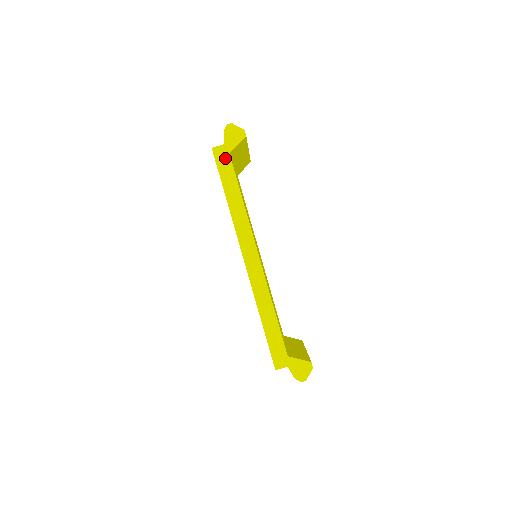
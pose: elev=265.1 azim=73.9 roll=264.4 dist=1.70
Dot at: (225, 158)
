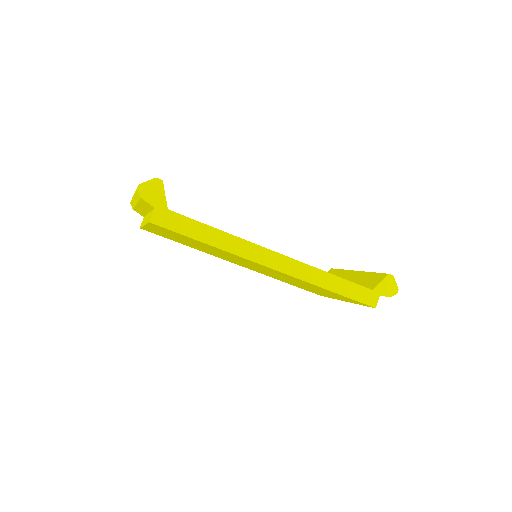
Dot at: (169, 217)
